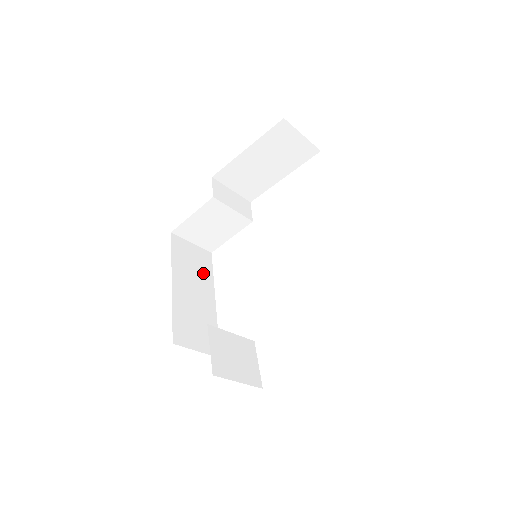
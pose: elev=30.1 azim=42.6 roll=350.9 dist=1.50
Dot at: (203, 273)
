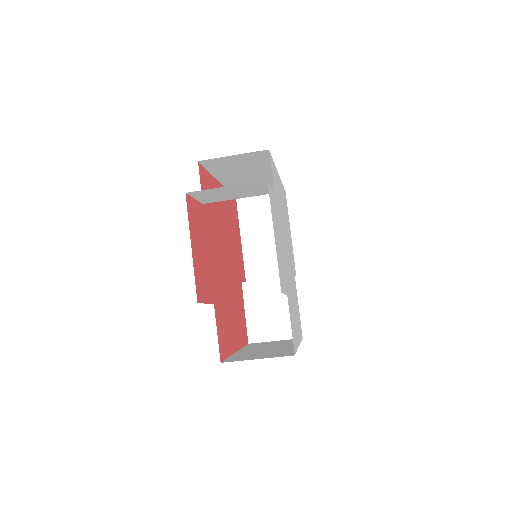
Dot at: occluded
